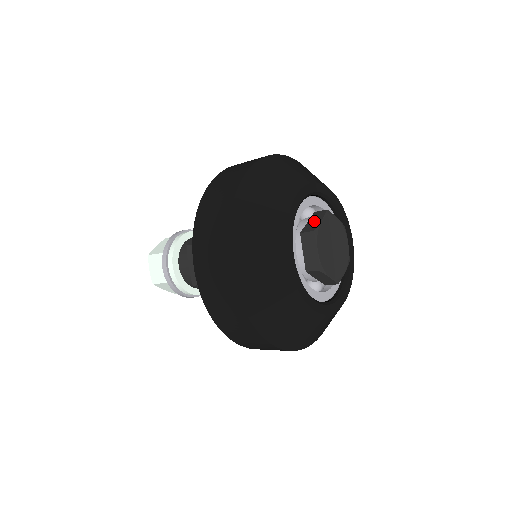
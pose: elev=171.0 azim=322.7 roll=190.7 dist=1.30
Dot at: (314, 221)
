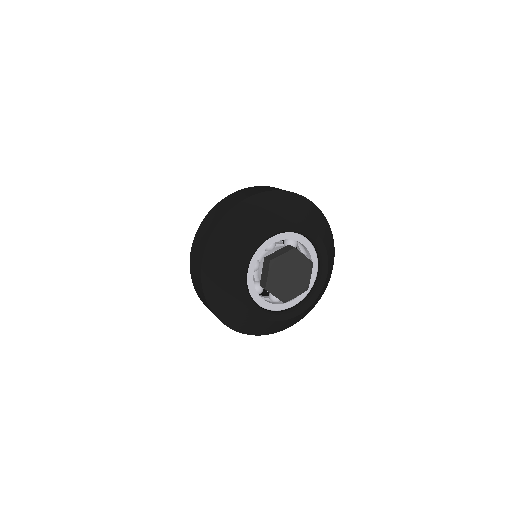
Dot at: (279, 252)
